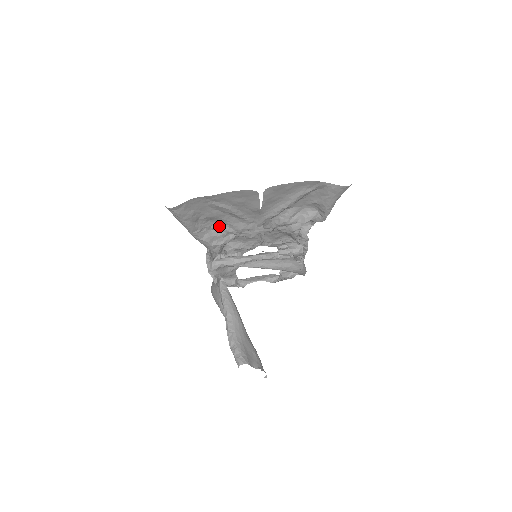
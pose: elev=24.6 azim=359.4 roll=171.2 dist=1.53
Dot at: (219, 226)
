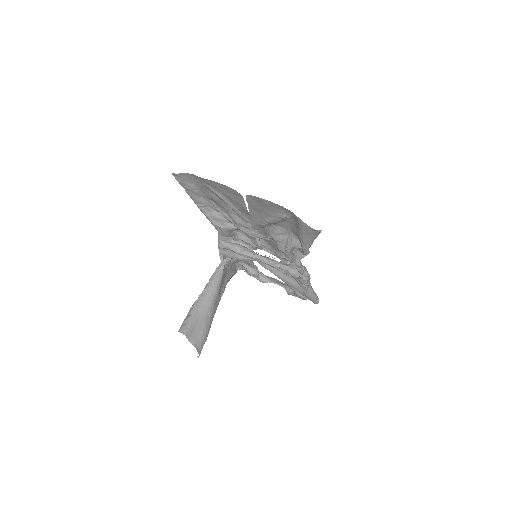
Dot at: (221, 210)
